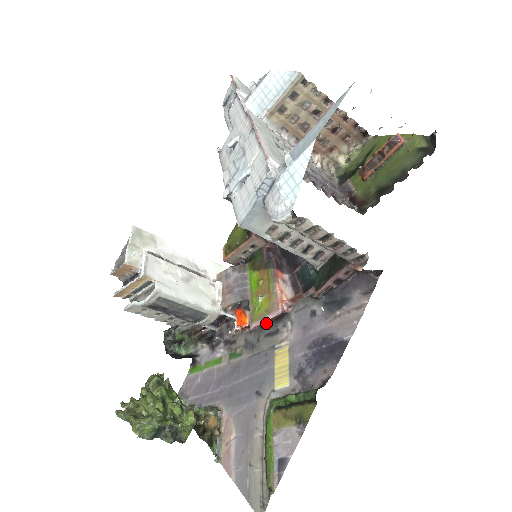
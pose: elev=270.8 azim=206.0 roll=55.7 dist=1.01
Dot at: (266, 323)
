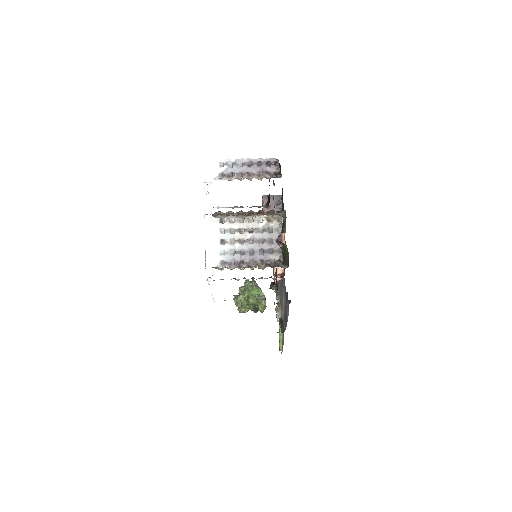
Dot at: occluded
